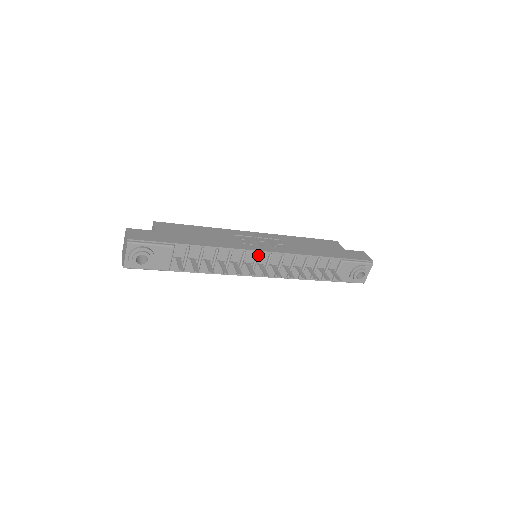
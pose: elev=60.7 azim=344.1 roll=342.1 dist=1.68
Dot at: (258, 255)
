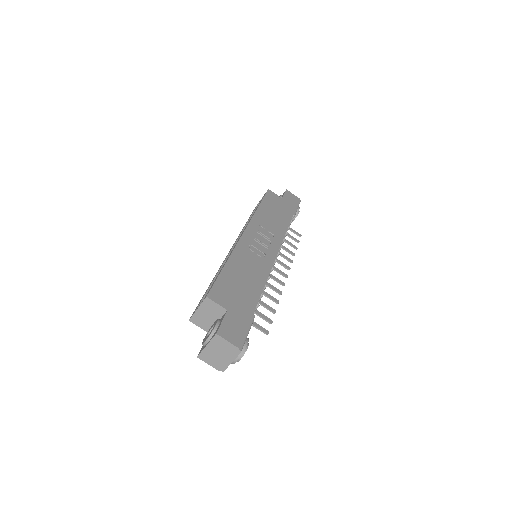
Dot at: occluded
